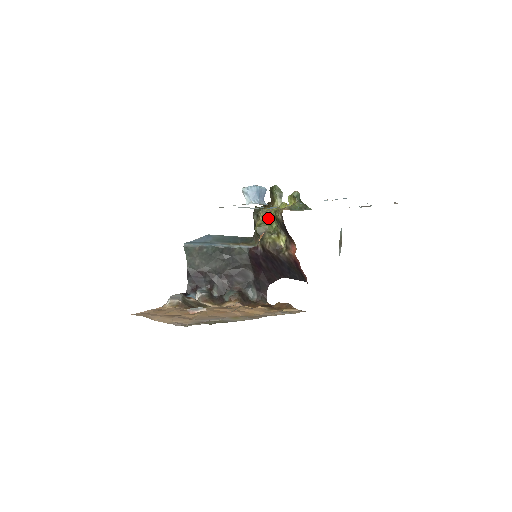
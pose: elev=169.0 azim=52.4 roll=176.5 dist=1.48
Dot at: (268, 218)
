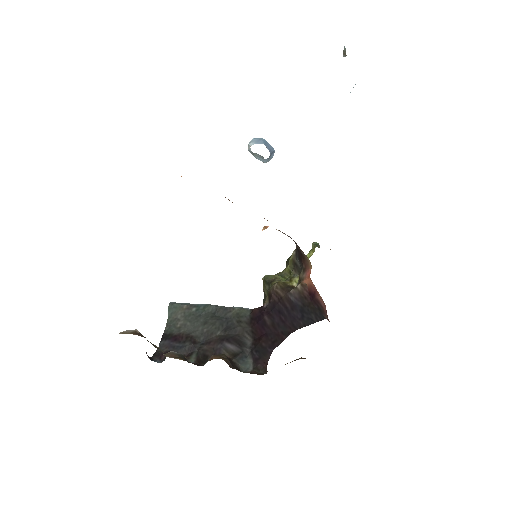
Dot at: (281, 275)
